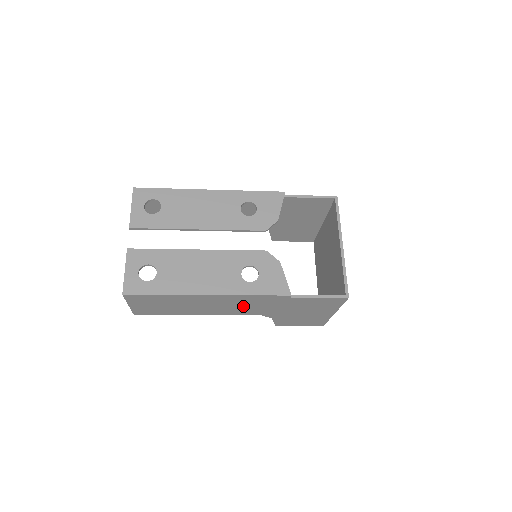
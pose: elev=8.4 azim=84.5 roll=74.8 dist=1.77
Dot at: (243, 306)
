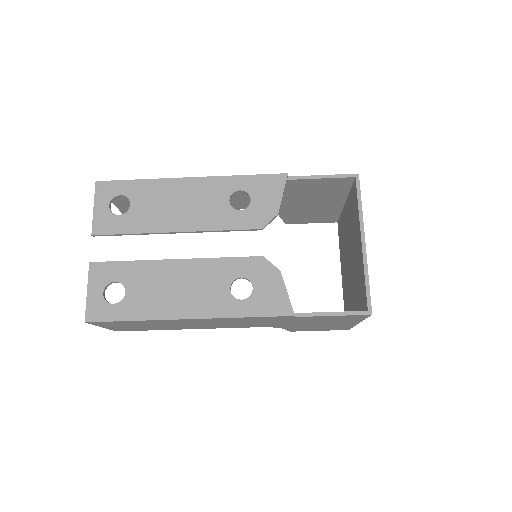
Dot at: (239, 323)
